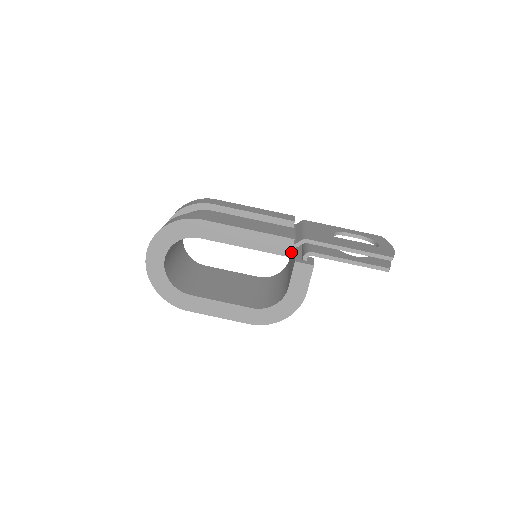
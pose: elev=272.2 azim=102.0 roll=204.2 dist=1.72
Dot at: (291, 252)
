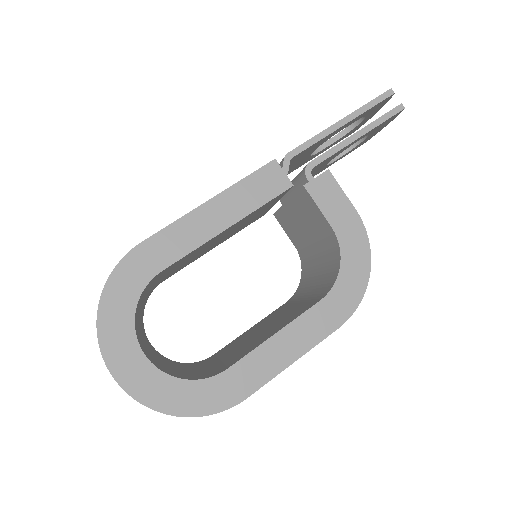
Dot at: (287, 178)
